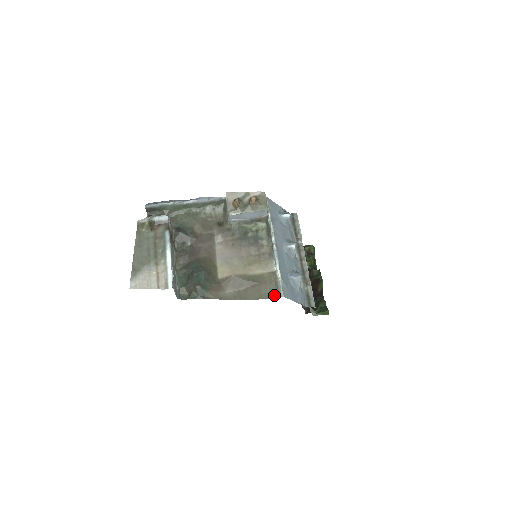
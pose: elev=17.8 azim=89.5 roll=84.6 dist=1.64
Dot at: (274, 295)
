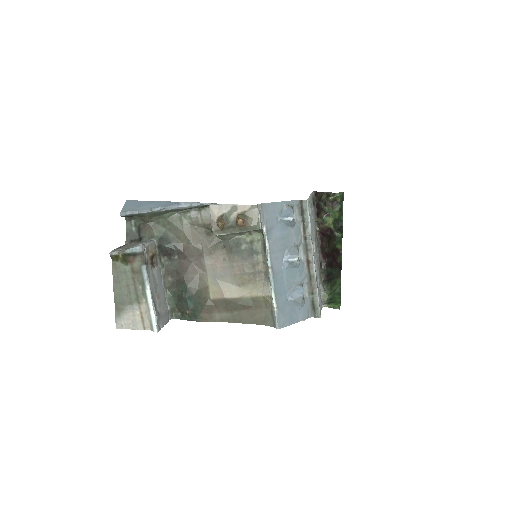
Dot at: (269, 323)
